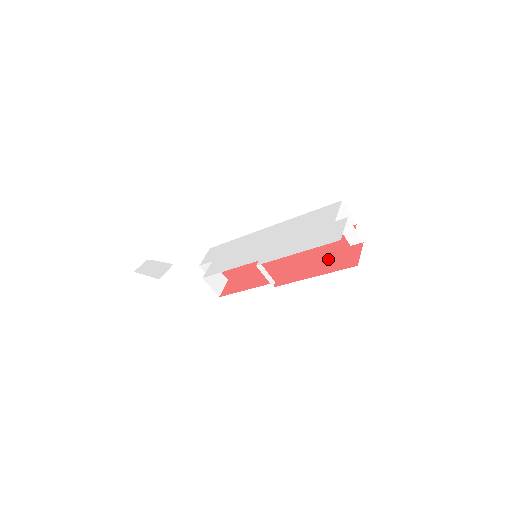
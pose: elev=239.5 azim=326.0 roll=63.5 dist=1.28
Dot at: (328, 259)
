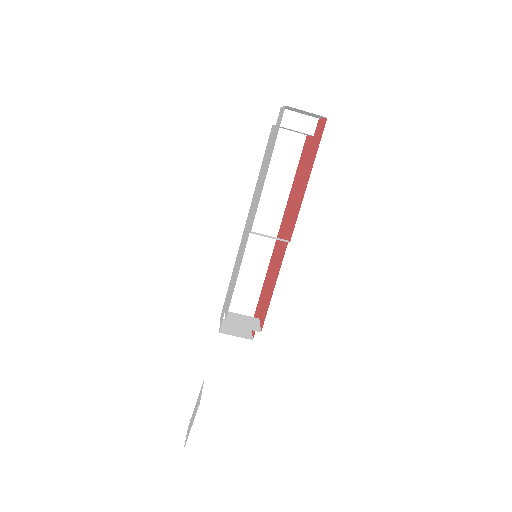
Dot at: (307, 164)
